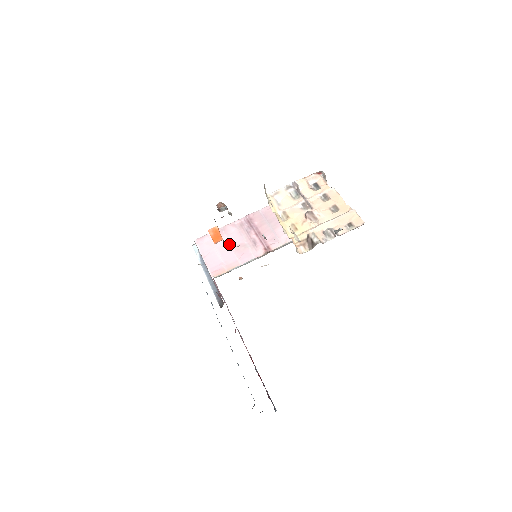
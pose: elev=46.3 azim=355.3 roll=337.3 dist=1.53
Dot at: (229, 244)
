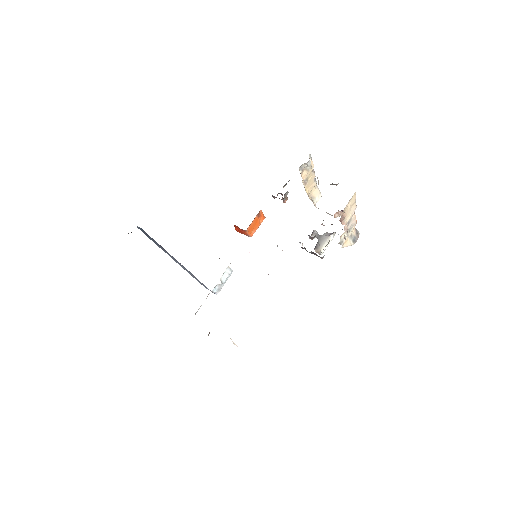
Dot at: occluded
